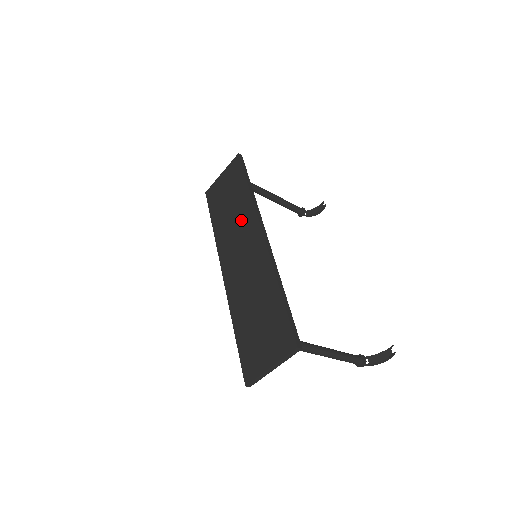
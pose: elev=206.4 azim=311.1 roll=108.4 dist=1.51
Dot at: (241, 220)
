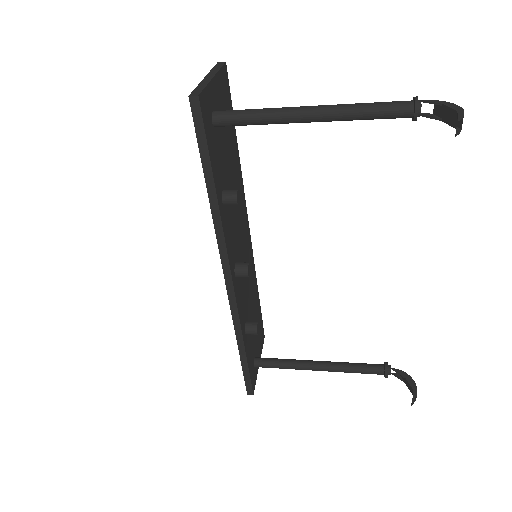
Dot at: occluded
